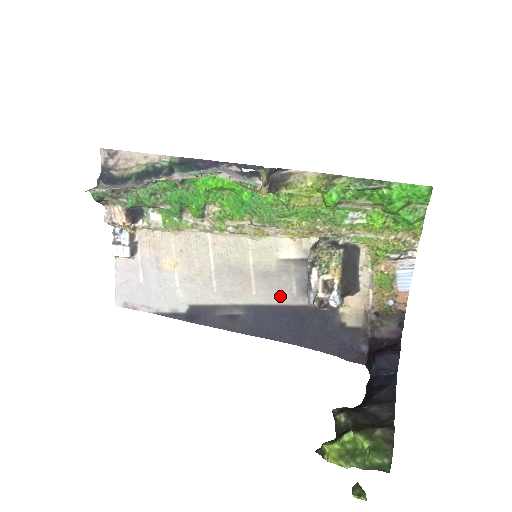
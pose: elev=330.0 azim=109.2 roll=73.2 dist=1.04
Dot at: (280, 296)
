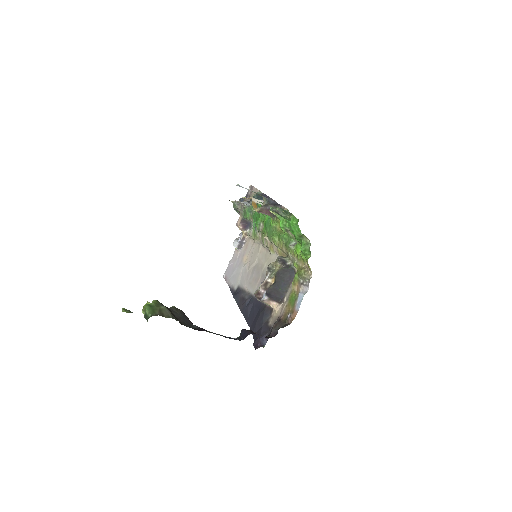
Dot at: occluded
